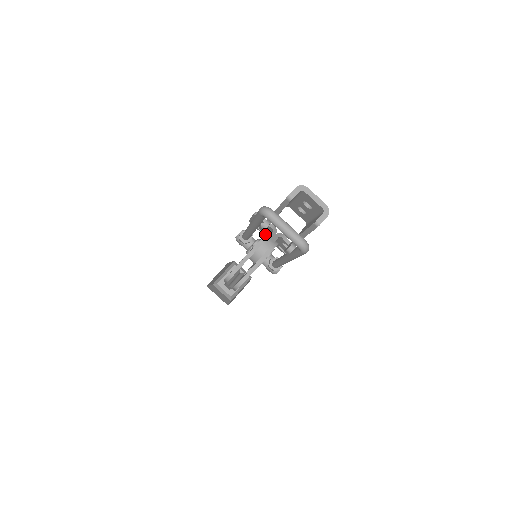
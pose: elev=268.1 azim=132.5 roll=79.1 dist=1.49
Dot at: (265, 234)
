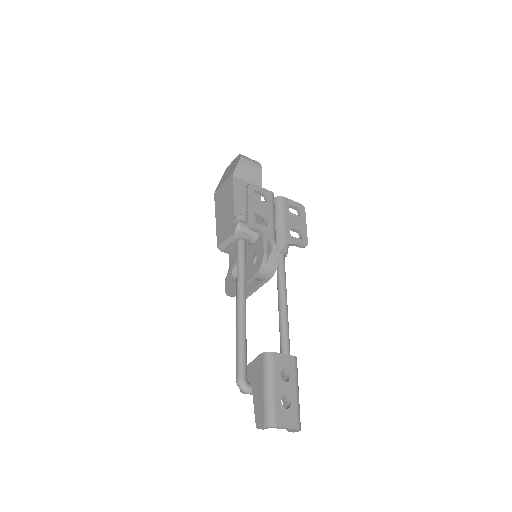
Dot at: (260, 266)
